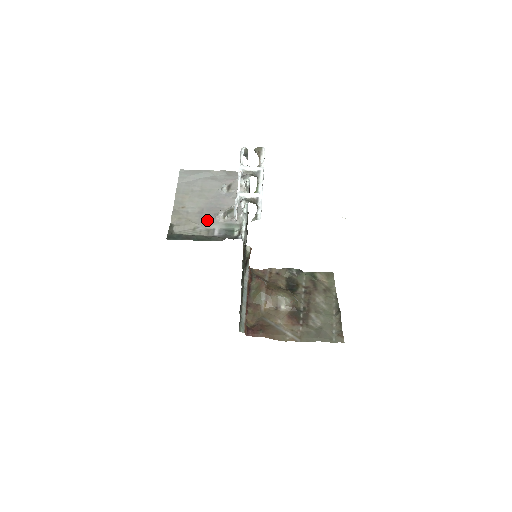
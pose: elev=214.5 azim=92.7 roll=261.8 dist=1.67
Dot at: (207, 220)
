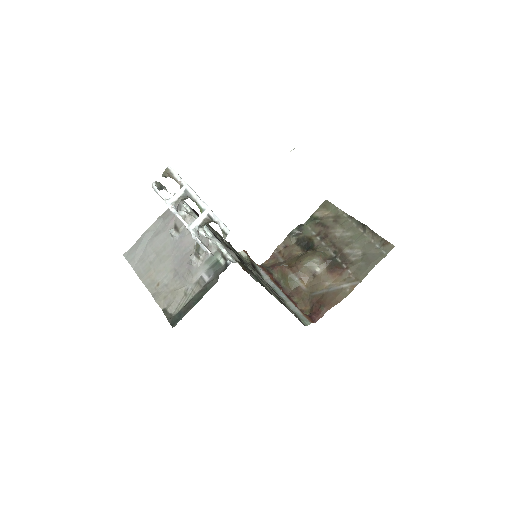
Dot at: (188, 275)
